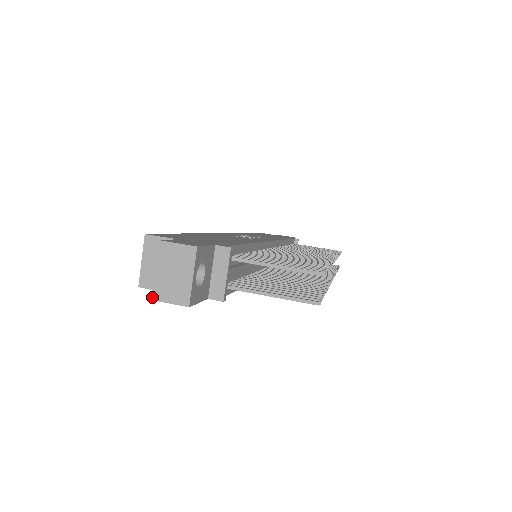
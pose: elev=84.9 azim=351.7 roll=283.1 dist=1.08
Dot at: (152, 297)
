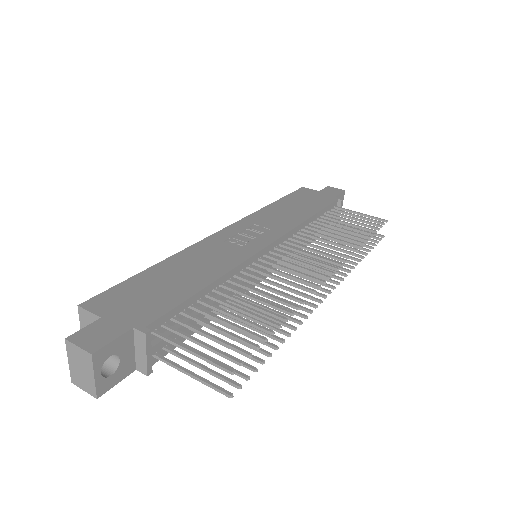
Dot at: (71, 381)
